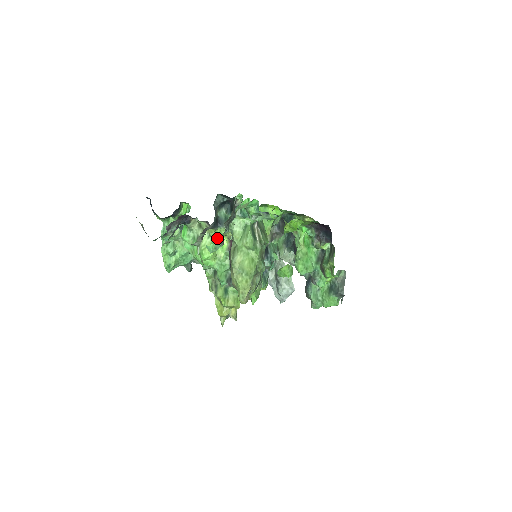
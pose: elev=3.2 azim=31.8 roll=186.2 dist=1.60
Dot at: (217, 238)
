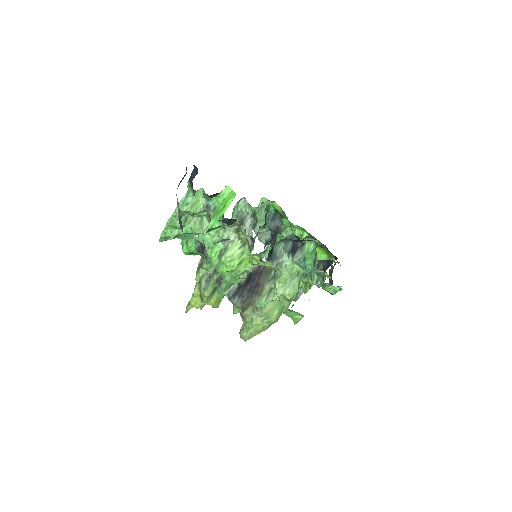
Dot at: (277, 299)
